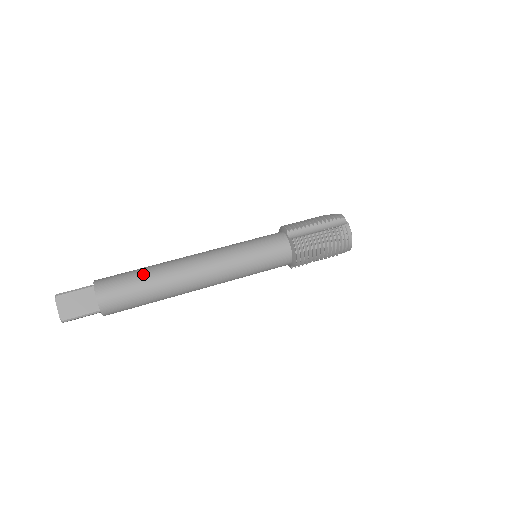
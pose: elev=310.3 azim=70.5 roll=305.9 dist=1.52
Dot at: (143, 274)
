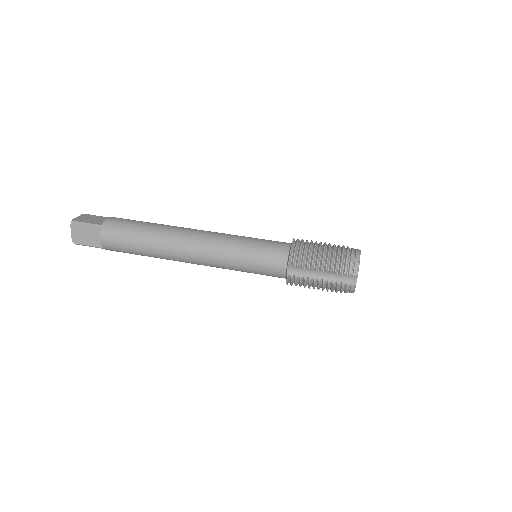
Dot at: occluded
